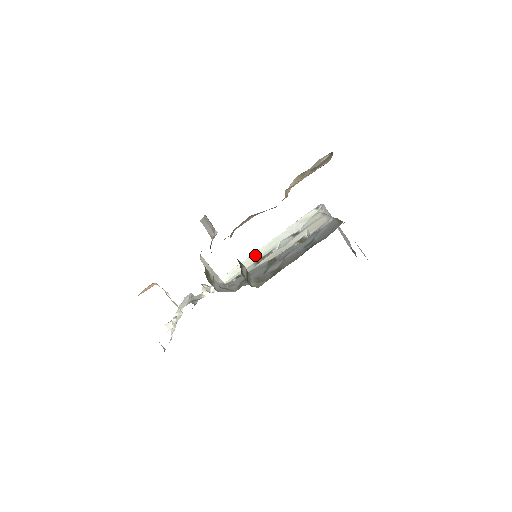
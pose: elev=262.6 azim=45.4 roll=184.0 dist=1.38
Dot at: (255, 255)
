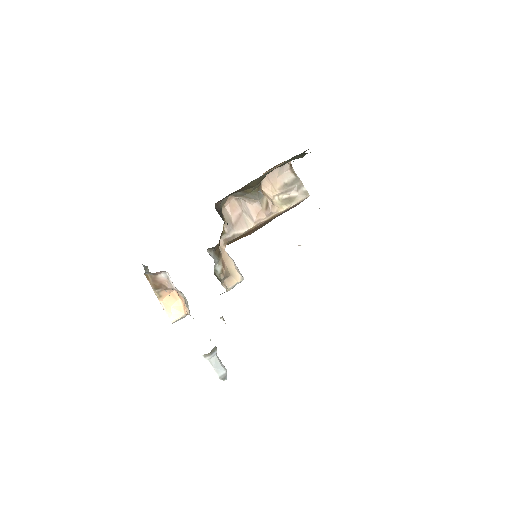
Dot at: occluded
